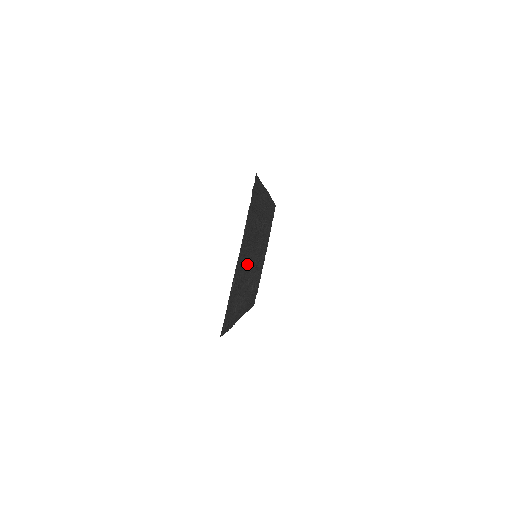
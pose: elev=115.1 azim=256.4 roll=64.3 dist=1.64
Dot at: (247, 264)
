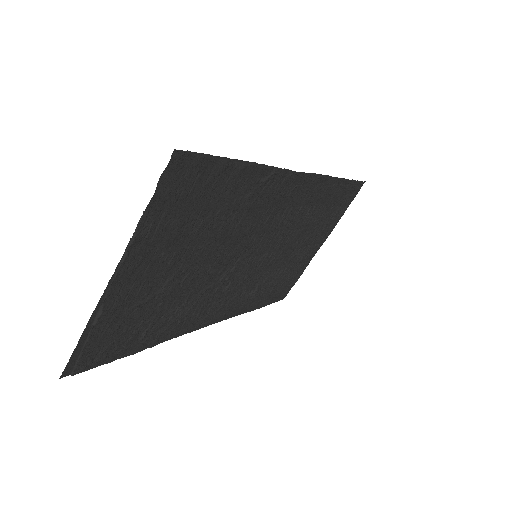
Dot at: (193, 276)
